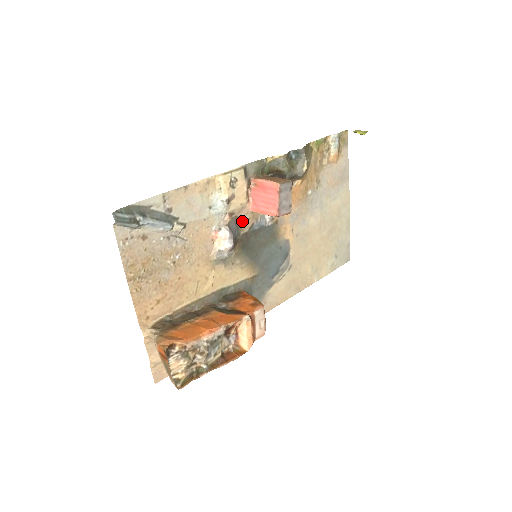
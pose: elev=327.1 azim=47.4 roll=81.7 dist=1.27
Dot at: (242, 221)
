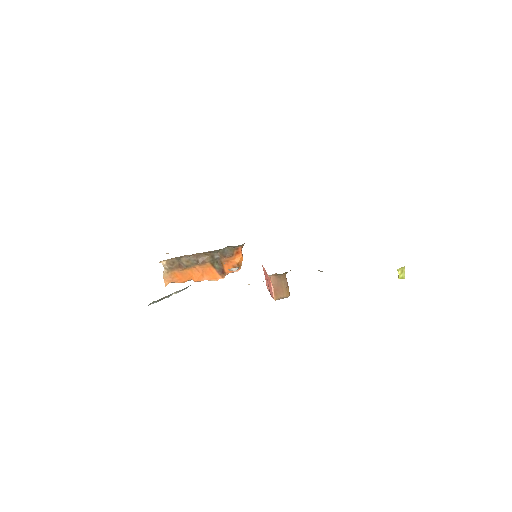
Dot at: occluded
